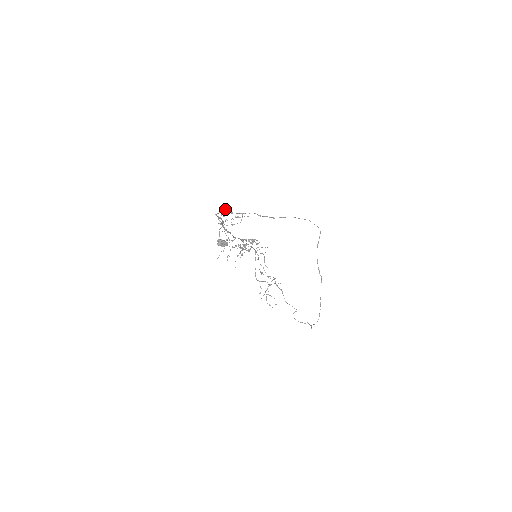
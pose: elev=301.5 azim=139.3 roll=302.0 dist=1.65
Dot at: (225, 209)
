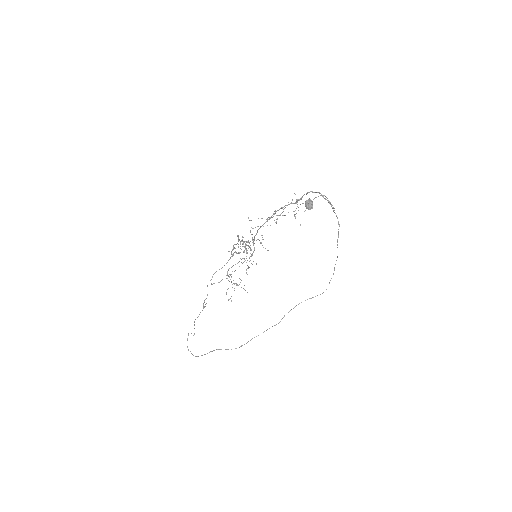
Dot at: occluded
